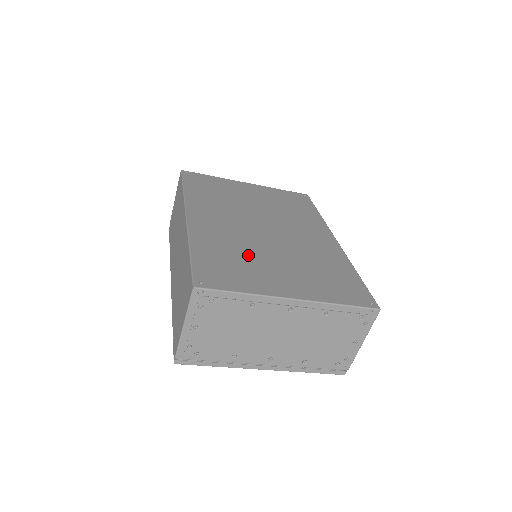
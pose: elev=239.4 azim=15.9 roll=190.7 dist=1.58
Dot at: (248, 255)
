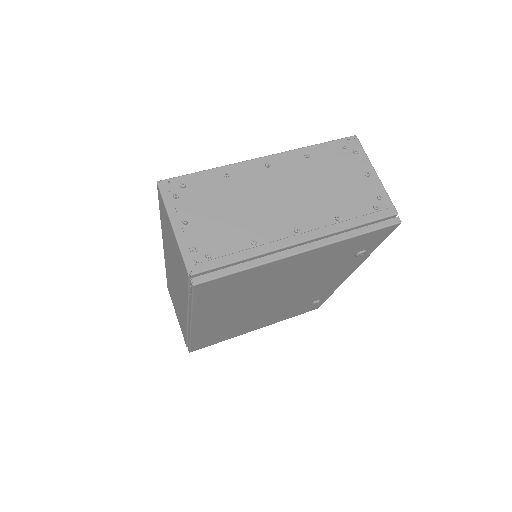
Dot at: occluded
